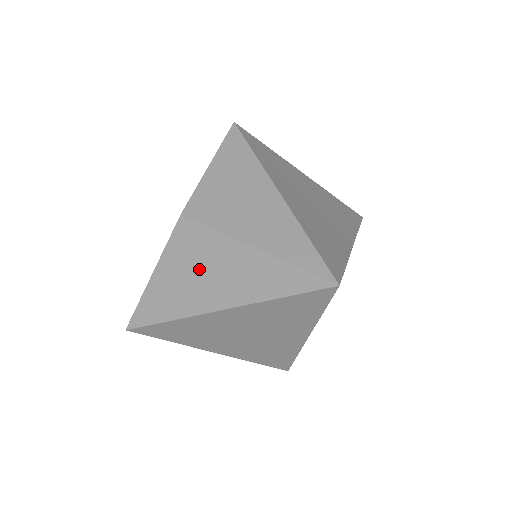
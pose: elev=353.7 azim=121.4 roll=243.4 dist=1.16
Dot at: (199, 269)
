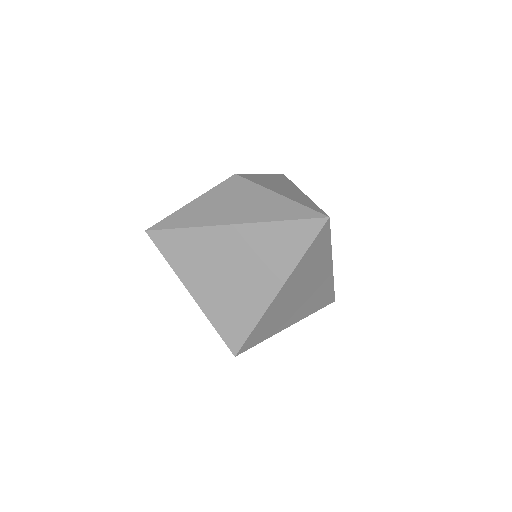
Dot at: (231, 201)
